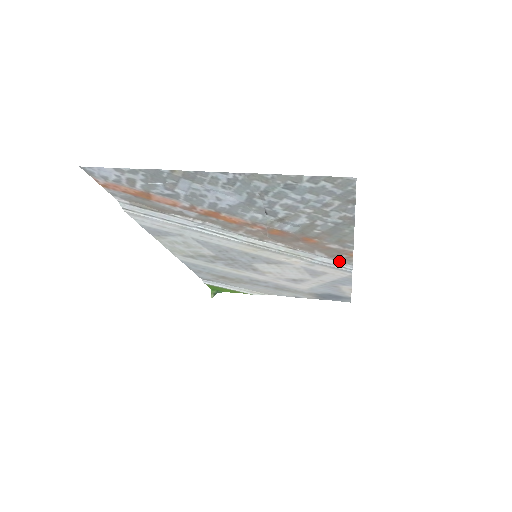
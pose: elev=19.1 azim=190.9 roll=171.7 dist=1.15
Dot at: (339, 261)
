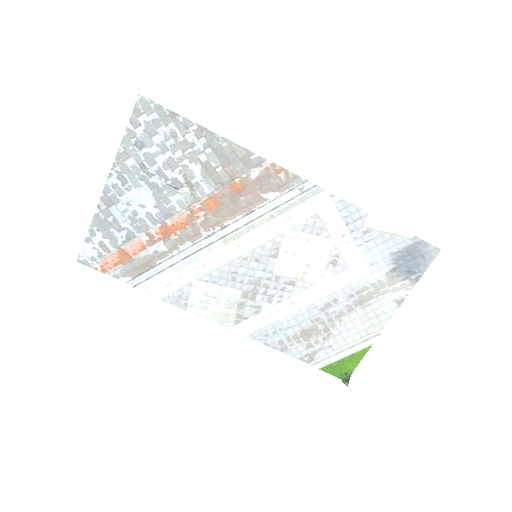
Dot at: (294, 188)
